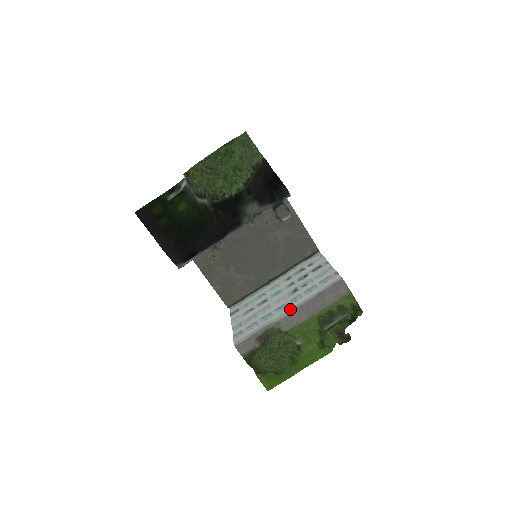
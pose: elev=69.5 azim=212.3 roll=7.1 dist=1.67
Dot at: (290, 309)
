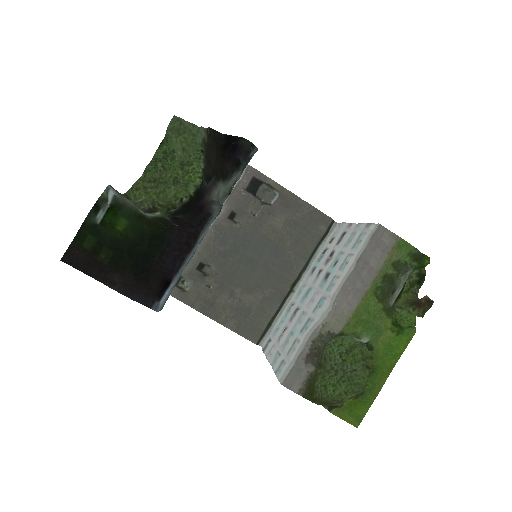
Dot at: (331, 299)
